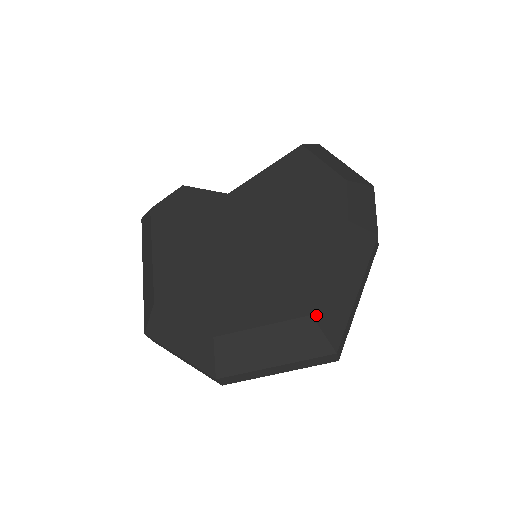
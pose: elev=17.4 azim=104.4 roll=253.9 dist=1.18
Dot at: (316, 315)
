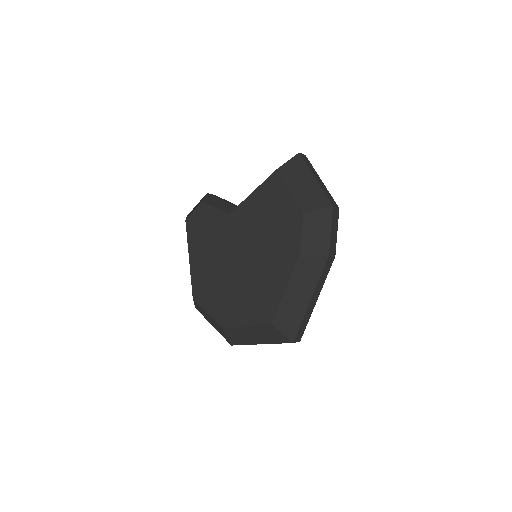
Dot at: (275, 324)
